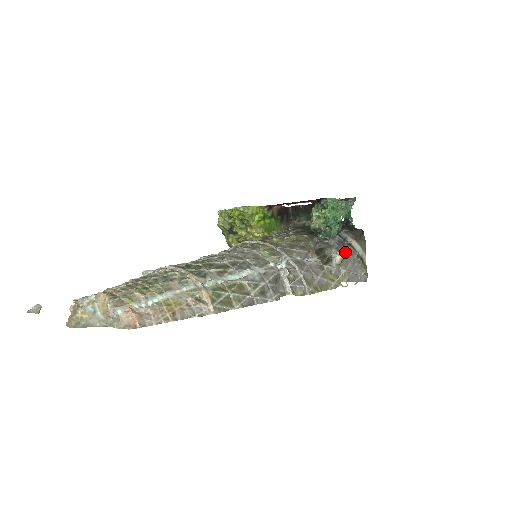
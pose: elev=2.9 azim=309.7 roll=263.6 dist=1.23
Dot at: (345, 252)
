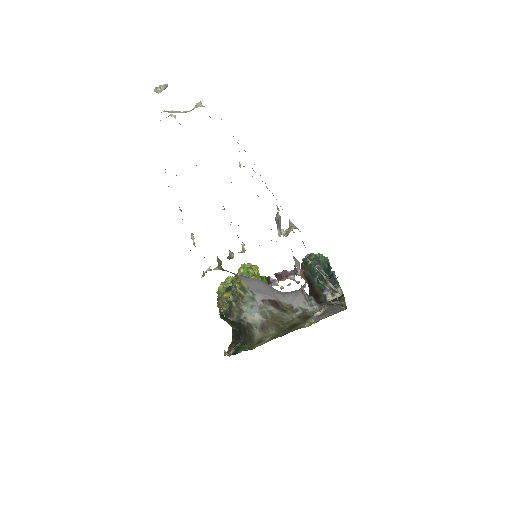
Dot at: (326, 307)
